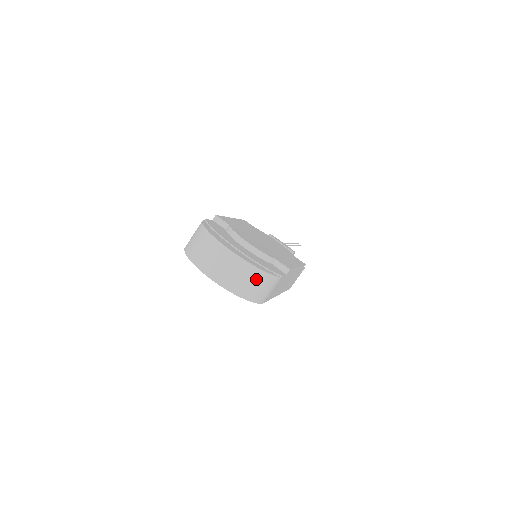
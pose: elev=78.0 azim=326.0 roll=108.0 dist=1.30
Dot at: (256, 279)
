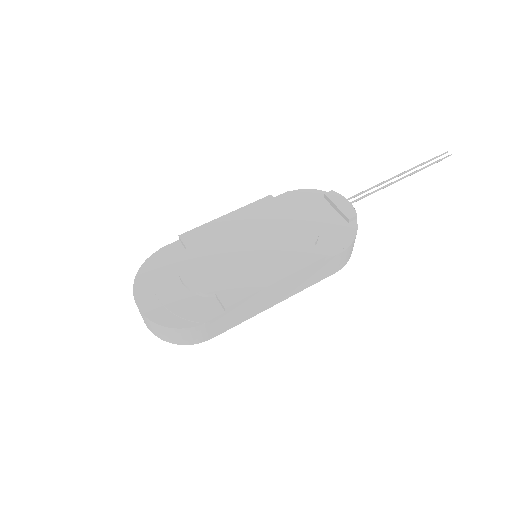
Dot at: (169, 332)
